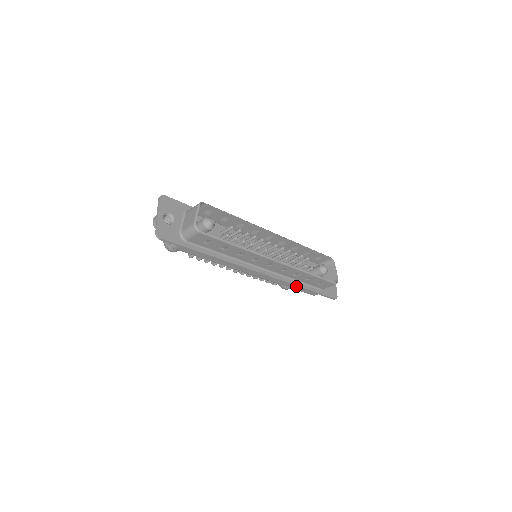
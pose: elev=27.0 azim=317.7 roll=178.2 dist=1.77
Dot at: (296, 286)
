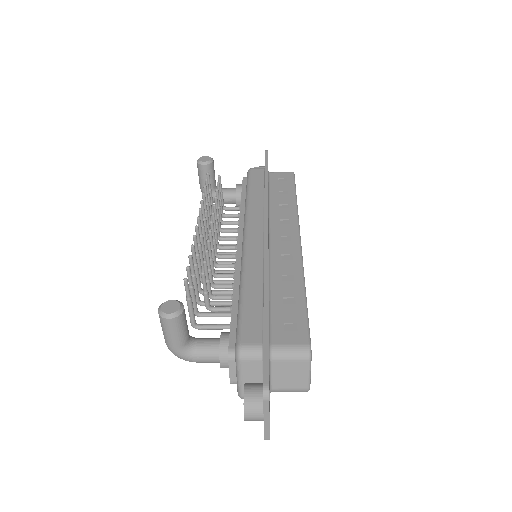
Dot at: occluded
